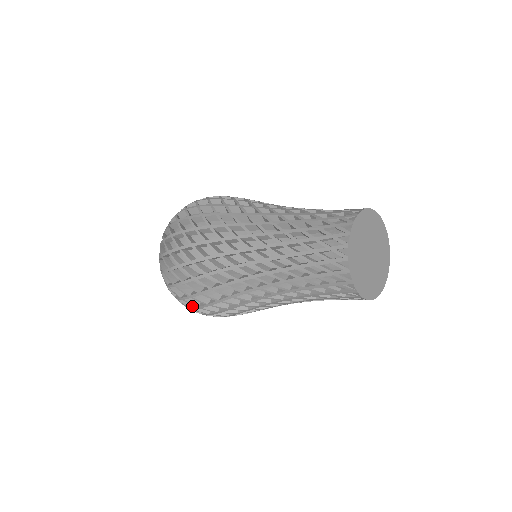
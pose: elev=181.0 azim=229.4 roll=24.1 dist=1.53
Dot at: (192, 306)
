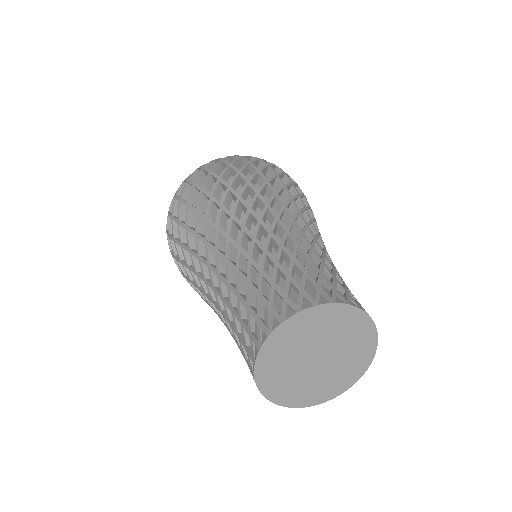
Dot at: occluded
